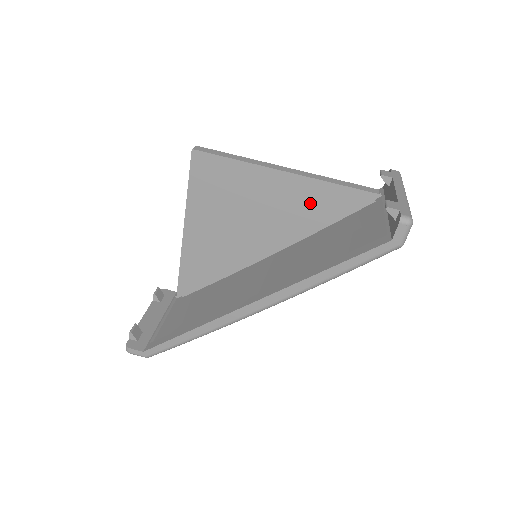
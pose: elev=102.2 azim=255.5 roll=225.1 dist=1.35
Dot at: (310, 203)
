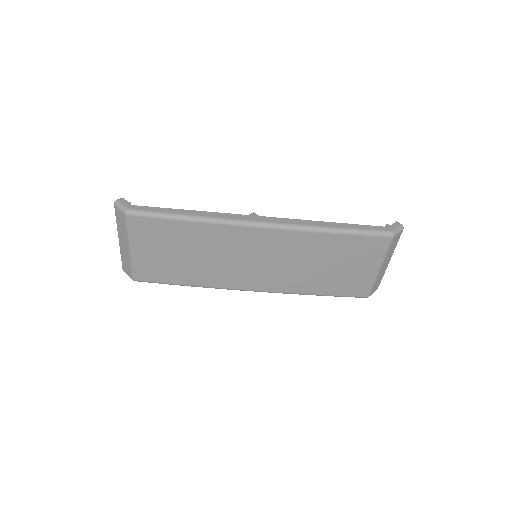
Dot at: occluded
